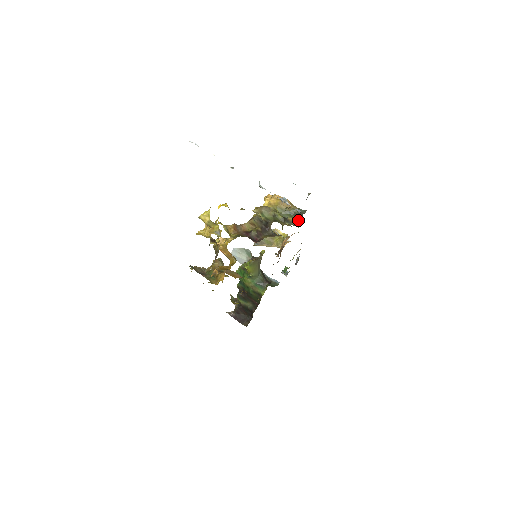
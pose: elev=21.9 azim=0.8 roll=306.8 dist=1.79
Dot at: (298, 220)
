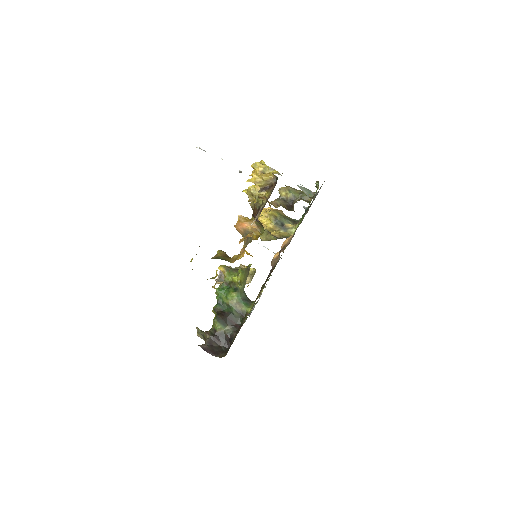
Dot at: (296, 224)
